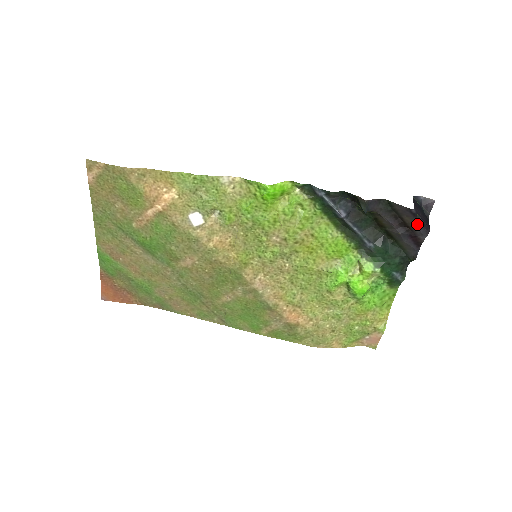
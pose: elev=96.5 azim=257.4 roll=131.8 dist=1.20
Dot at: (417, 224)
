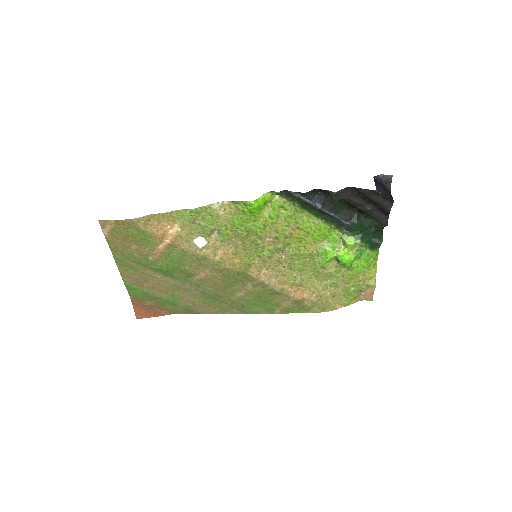
Dot at: (382, 200)
